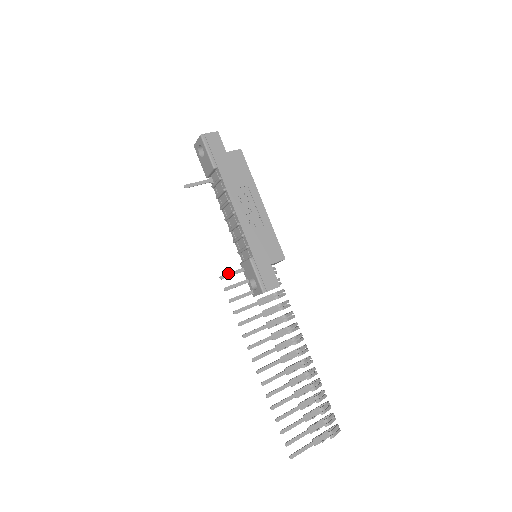
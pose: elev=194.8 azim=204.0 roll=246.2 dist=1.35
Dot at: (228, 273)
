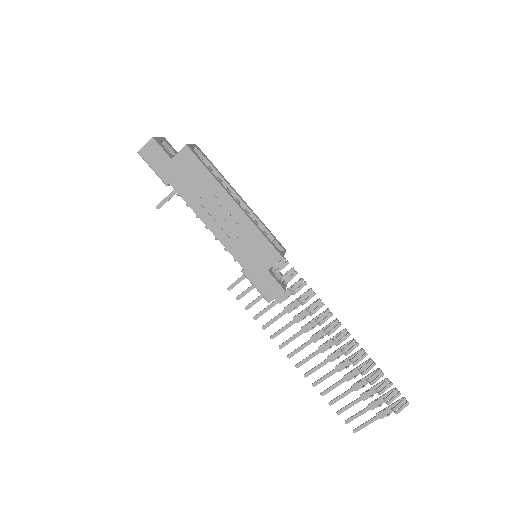
Dot at: (234, 282)
